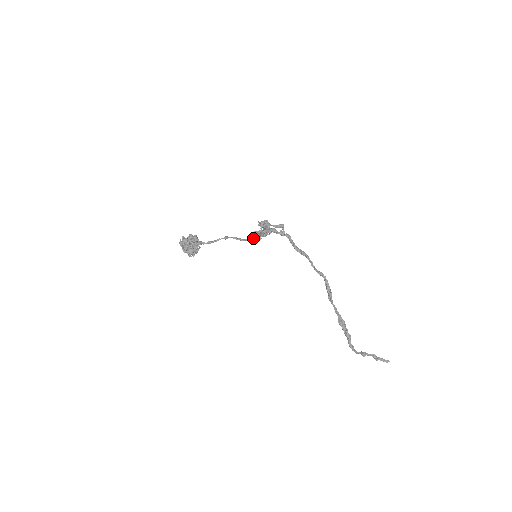
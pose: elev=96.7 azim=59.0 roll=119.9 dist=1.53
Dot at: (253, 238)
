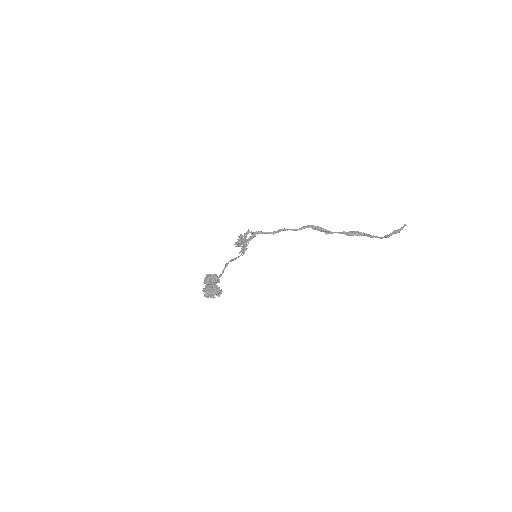
Dot at: (242, 252)
